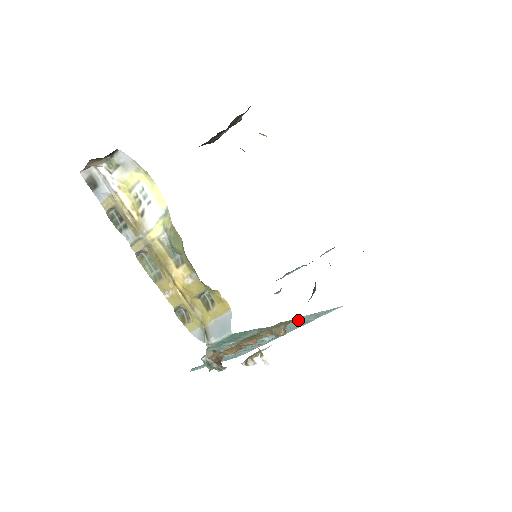
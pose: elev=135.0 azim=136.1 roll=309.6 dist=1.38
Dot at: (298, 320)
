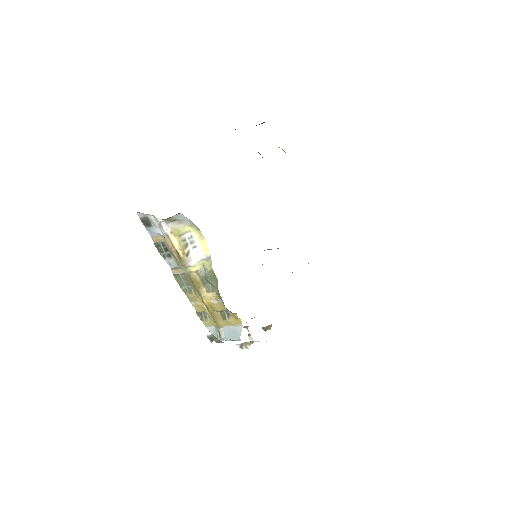
Dot at: occluded
